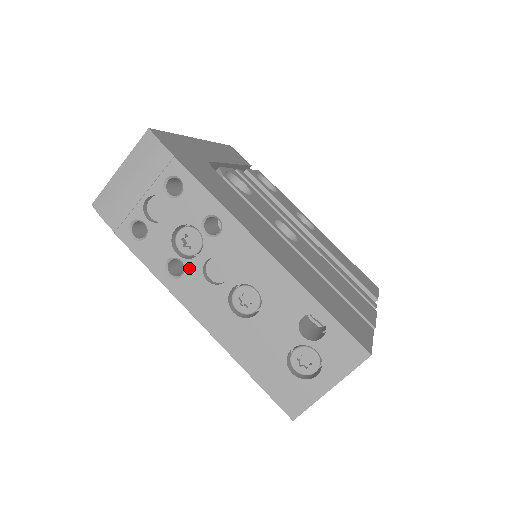
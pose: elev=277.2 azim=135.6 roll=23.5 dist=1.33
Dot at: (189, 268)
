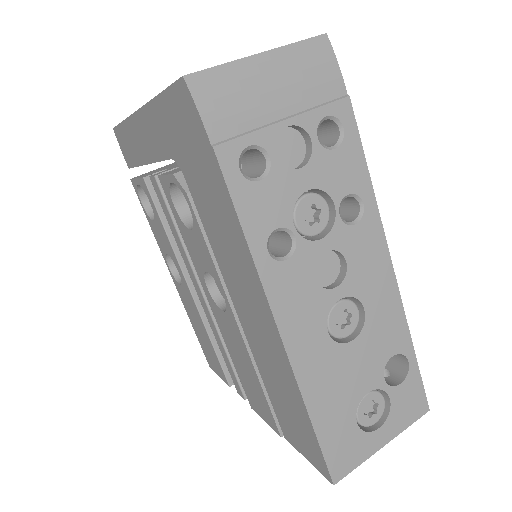
Dot at: (301, 252)
